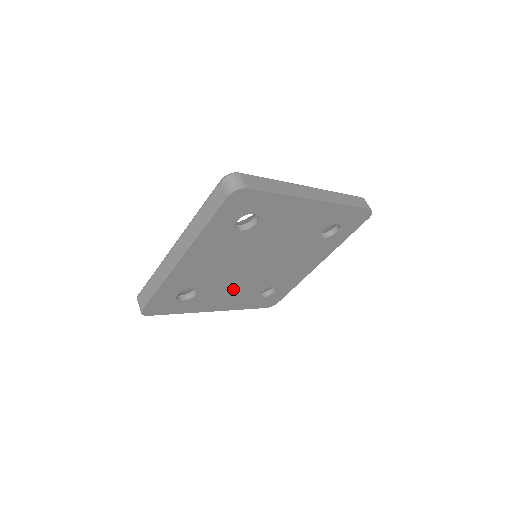
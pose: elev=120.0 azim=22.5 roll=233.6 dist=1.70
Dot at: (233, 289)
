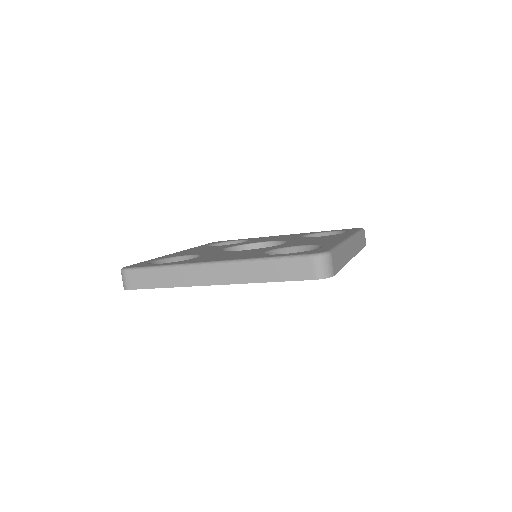
Dot at: occluded
